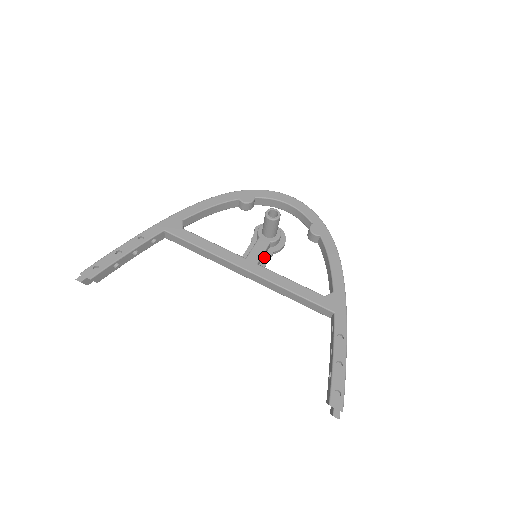
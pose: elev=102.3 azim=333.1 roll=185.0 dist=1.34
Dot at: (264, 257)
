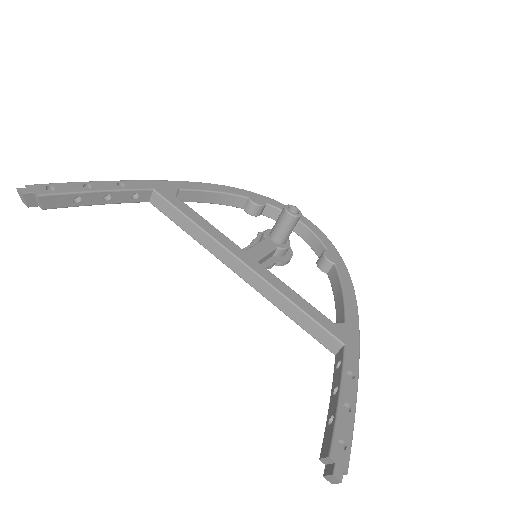
Dot at: (264, 262)
